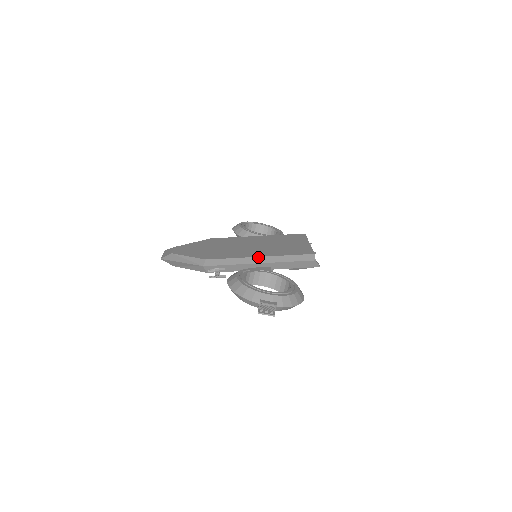
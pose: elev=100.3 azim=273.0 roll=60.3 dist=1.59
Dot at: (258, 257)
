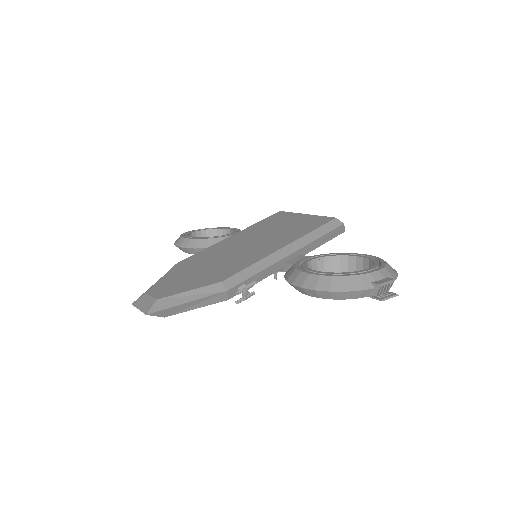
Dot at: (282, 248)
